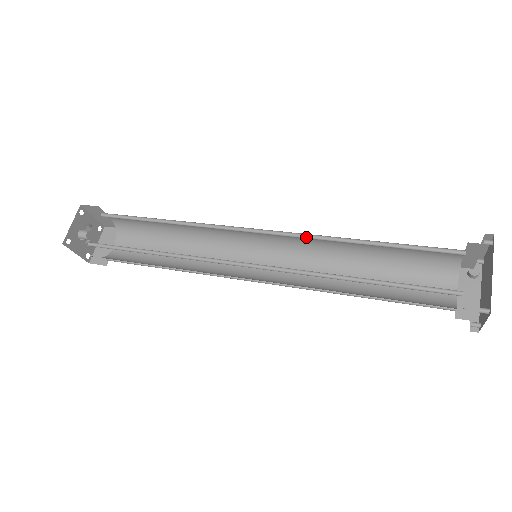
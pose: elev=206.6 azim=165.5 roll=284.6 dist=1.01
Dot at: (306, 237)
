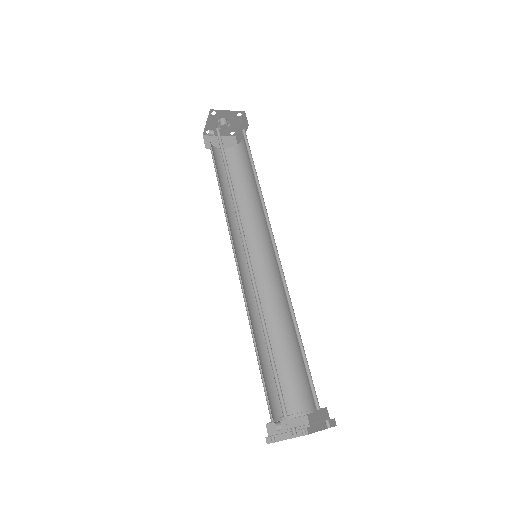
Dot at: occluded
